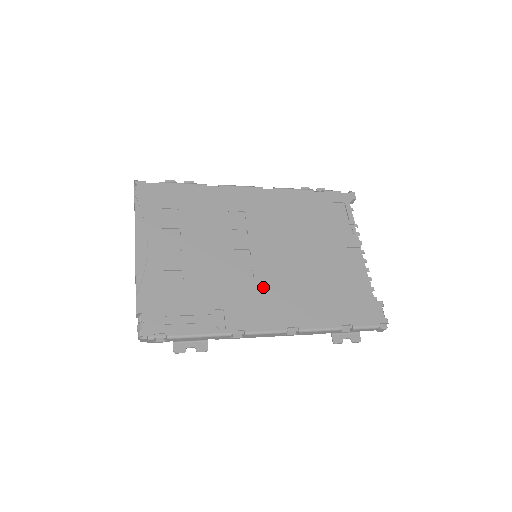
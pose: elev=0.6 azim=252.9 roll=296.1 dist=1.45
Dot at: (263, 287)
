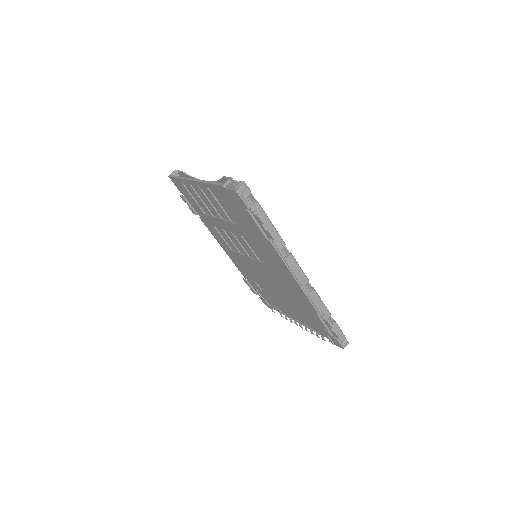
Dot at: occluded
